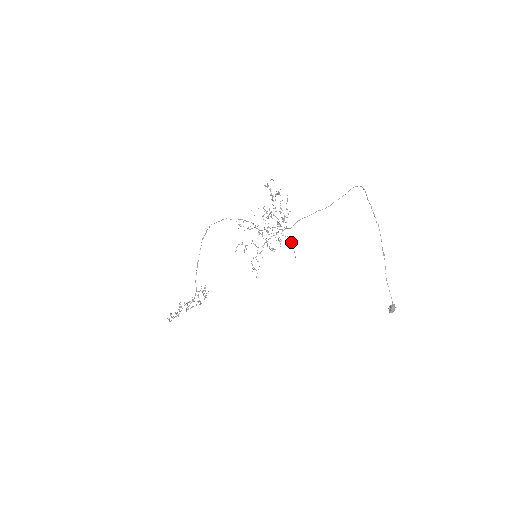
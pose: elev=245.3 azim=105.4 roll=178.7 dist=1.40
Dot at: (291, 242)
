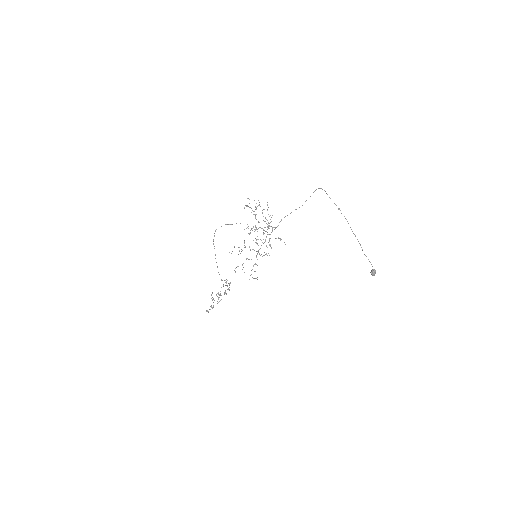
Dot at: (280, 240)
